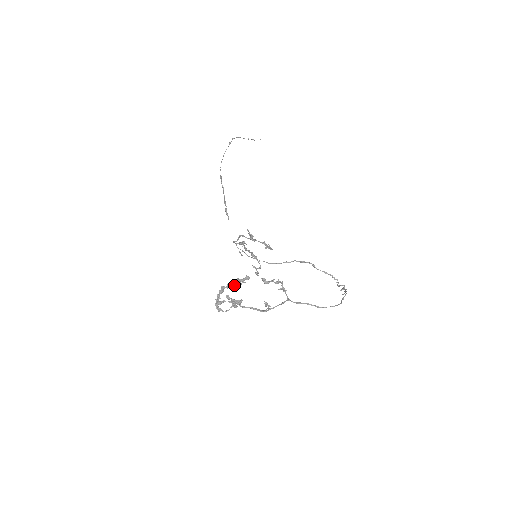
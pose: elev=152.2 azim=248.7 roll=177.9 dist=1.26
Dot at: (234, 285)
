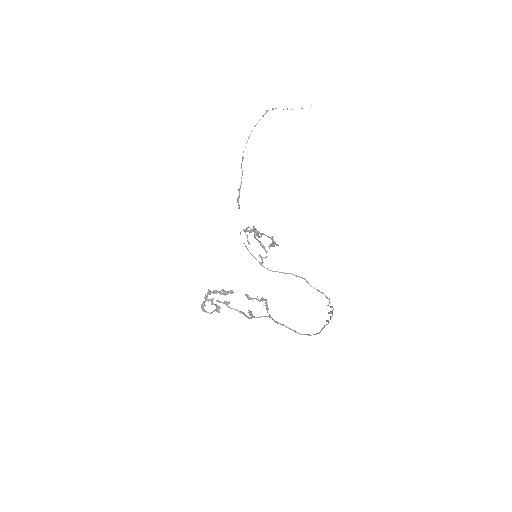
Dot at: (220, 293)
